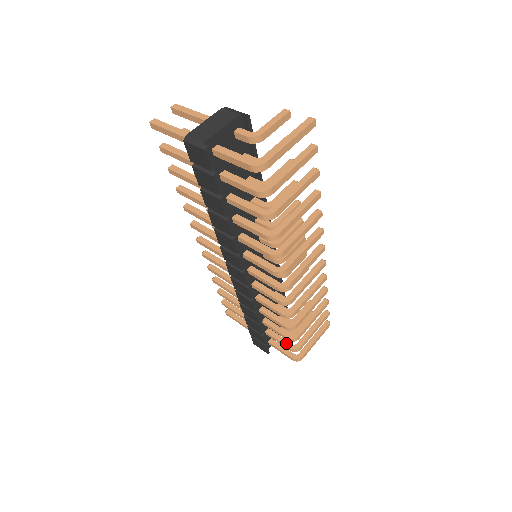
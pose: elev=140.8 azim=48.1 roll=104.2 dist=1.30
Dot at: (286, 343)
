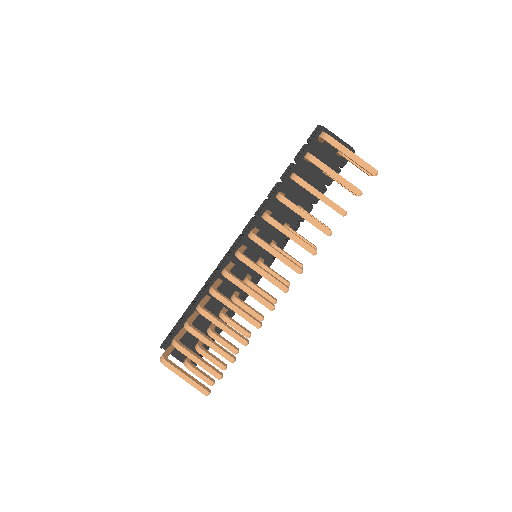
Dot at: (179, 336)
